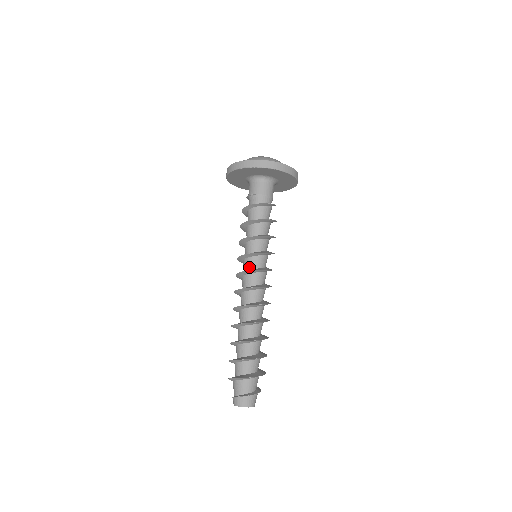
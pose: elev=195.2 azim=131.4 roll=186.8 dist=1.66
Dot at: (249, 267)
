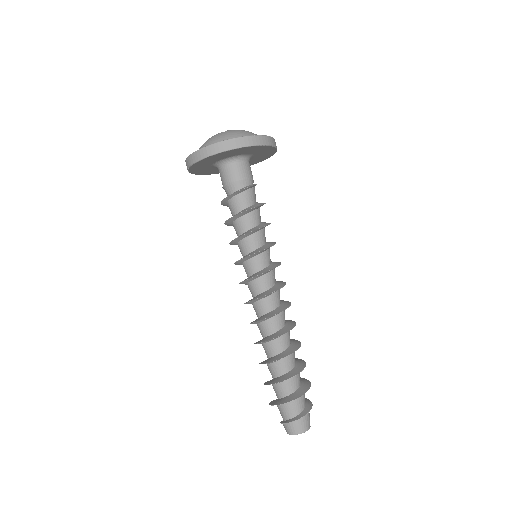
Dot at: (247, 275)
